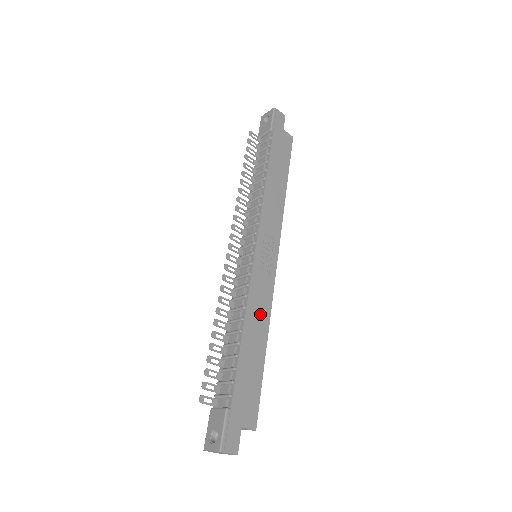
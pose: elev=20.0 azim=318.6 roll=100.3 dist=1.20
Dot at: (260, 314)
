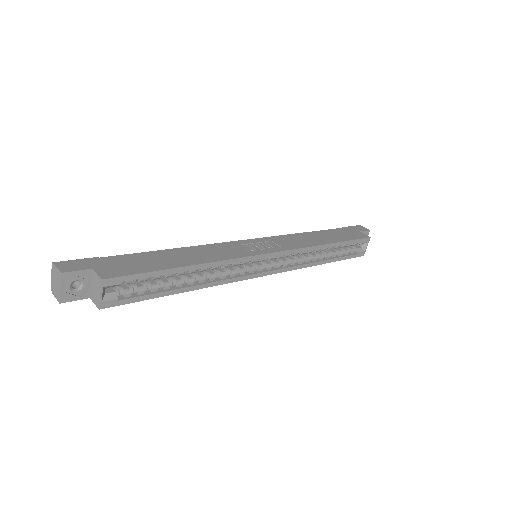
Dot at: (209, 254)
